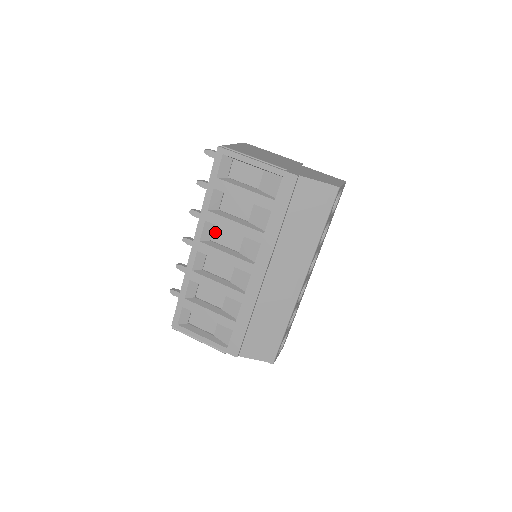
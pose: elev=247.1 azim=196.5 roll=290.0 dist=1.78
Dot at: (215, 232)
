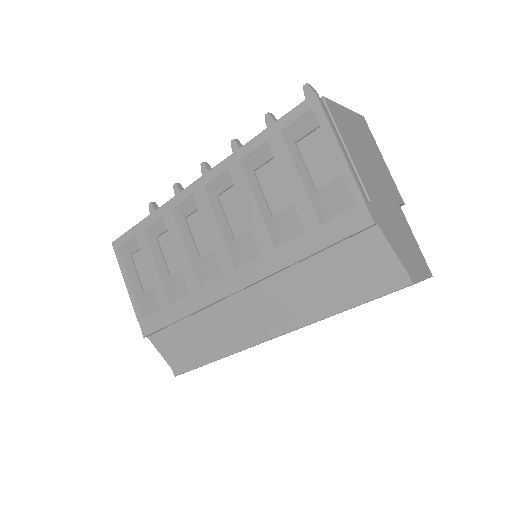
Dot at: (230, 191)
